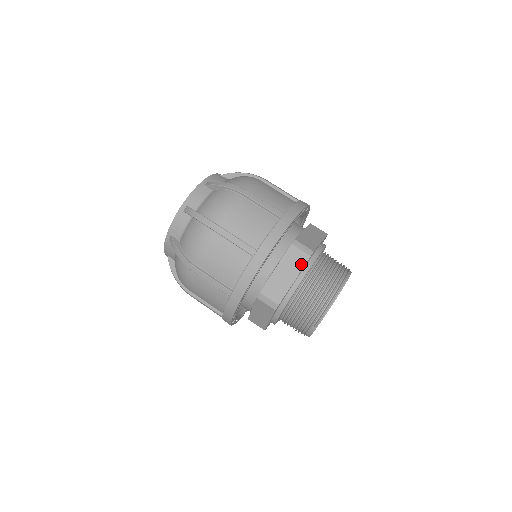
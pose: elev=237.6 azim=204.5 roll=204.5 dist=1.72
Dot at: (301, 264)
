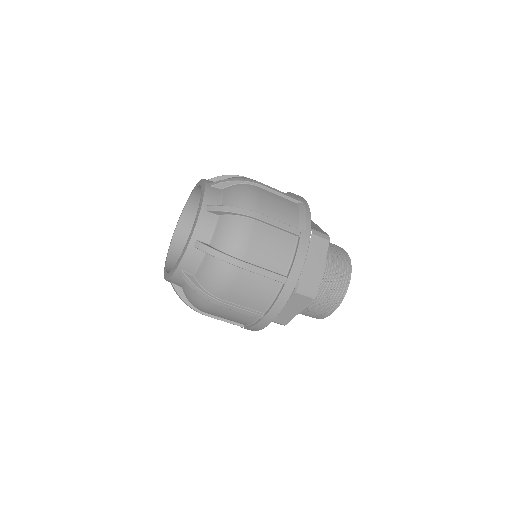
Dot at: (305, 304)
